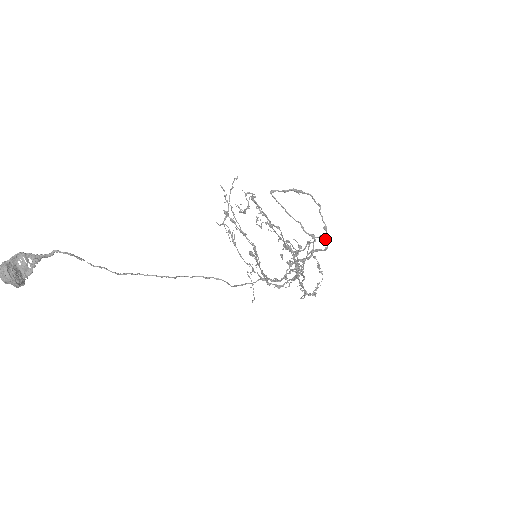
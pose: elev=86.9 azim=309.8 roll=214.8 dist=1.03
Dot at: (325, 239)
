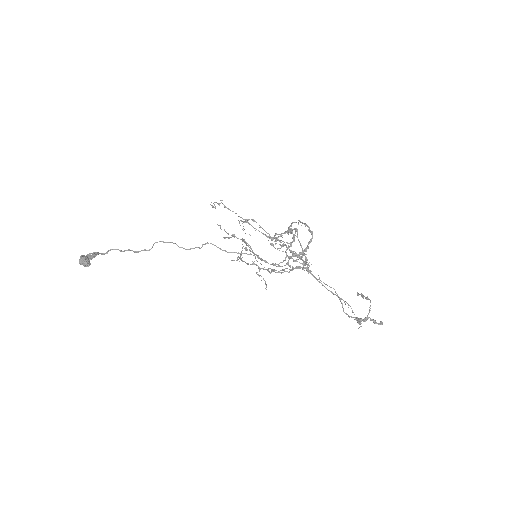
Dot at: (309, 230)
